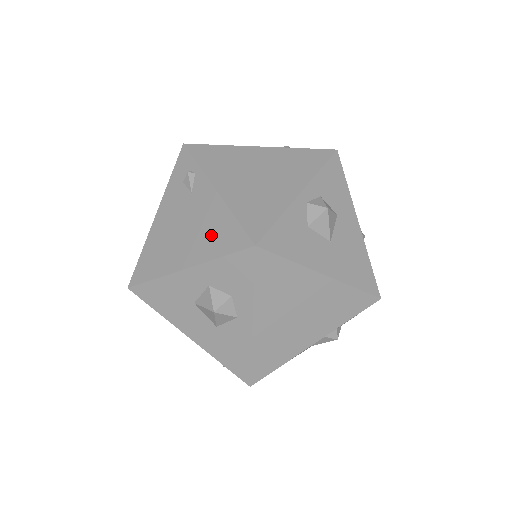
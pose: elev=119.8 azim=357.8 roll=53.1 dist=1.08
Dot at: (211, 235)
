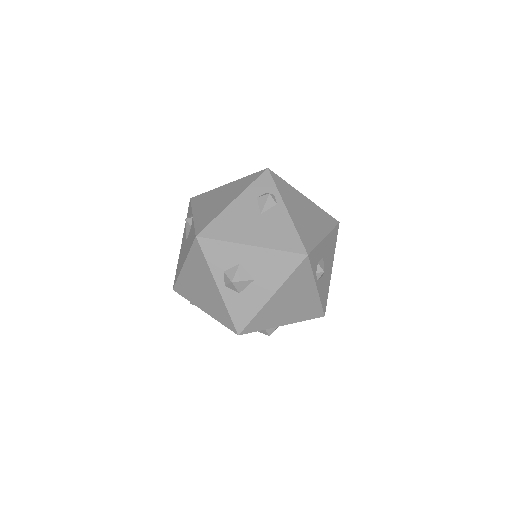
Dot at: occluded
